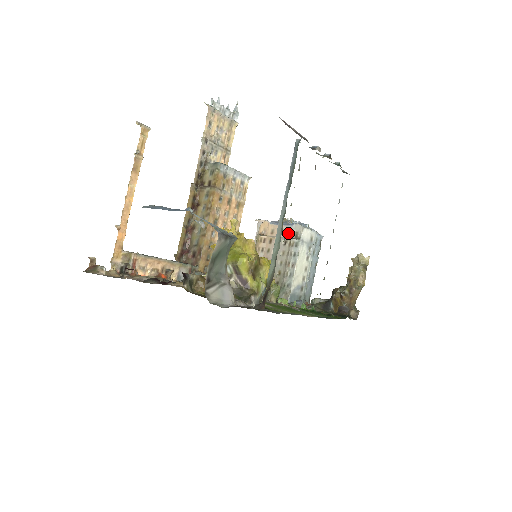
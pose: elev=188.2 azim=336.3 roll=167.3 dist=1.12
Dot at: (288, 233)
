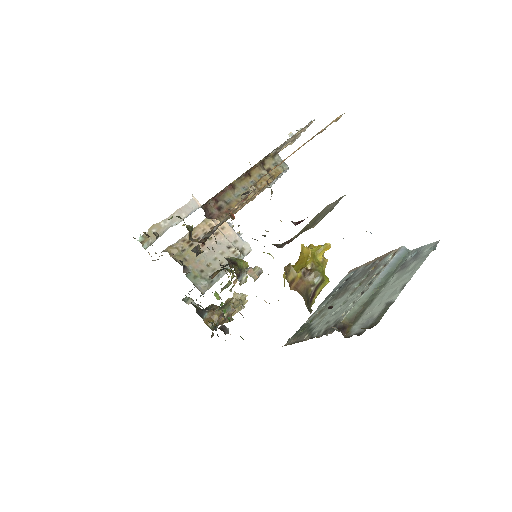
Dot at: (236, 242)
